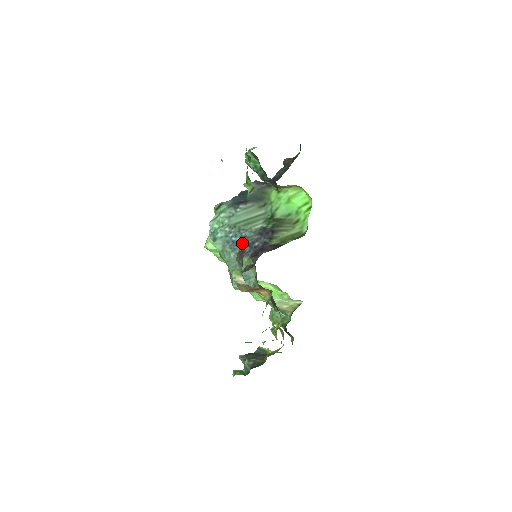
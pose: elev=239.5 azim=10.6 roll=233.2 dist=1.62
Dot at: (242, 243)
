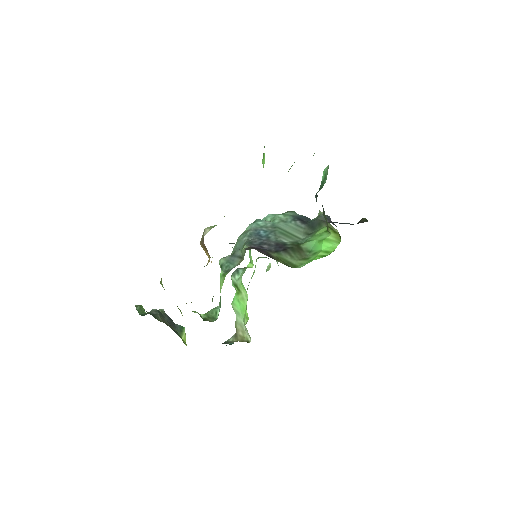
Dot at: (260, 238)
